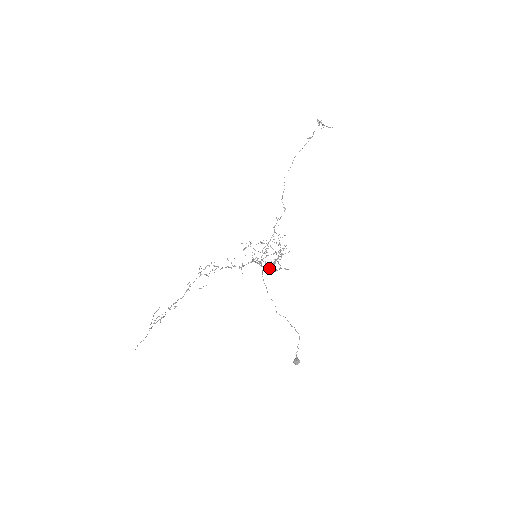
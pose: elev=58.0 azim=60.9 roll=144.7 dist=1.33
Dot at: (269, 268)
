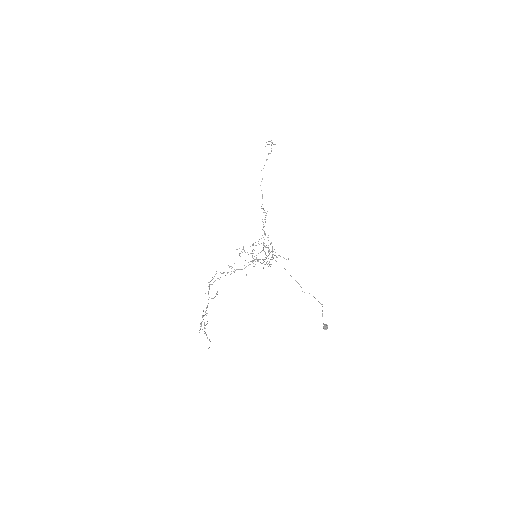
Dot at: (267, 264)
